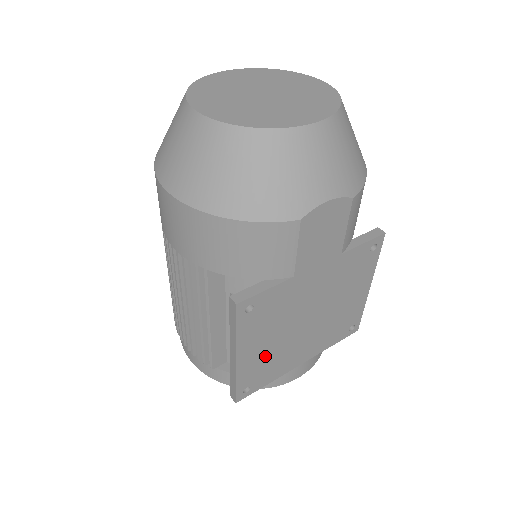
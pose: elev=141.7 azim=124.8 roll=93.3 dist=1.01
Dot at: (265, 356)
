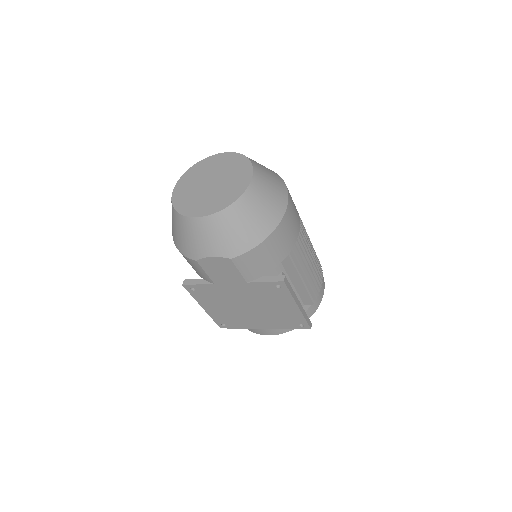
Dot at: (225, 314)
